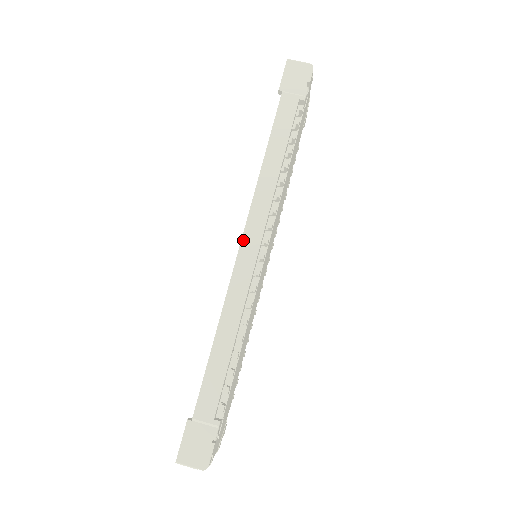
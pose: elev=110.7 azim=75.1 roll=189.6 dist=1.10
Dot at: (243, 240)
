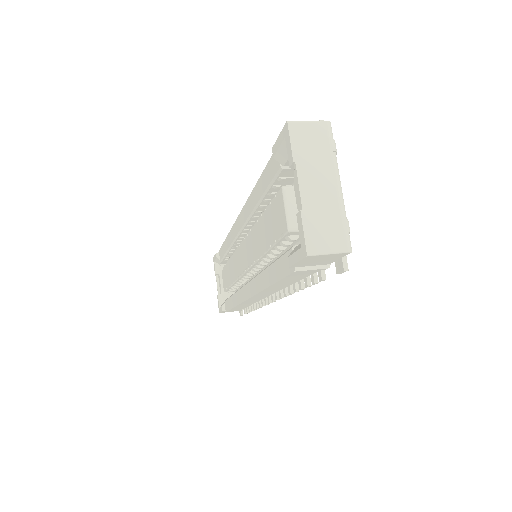
Dot at: occluded
